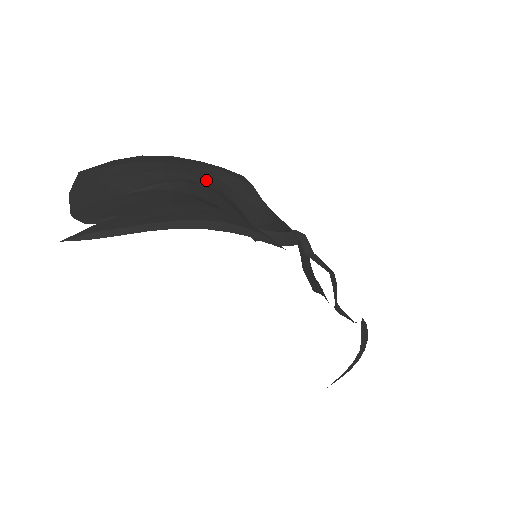
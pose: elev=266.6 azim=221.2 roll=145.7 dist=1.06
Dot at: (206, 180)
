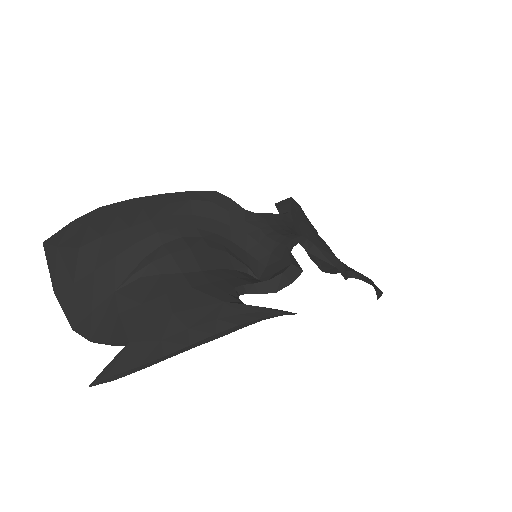
Dot at: (184, 229)
